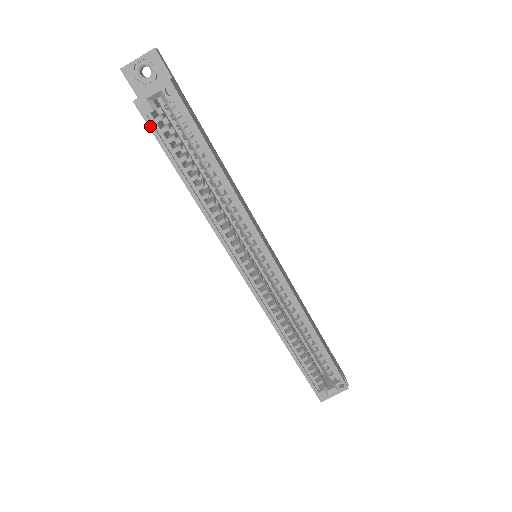
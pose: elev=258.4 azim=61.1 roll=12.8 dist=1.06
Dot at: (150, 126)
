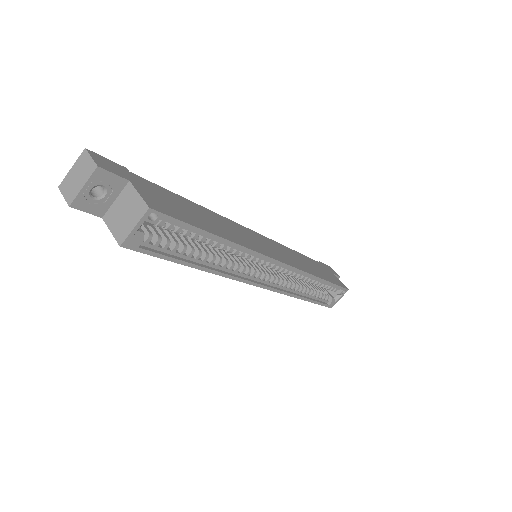
Dot at: (145, 252)
